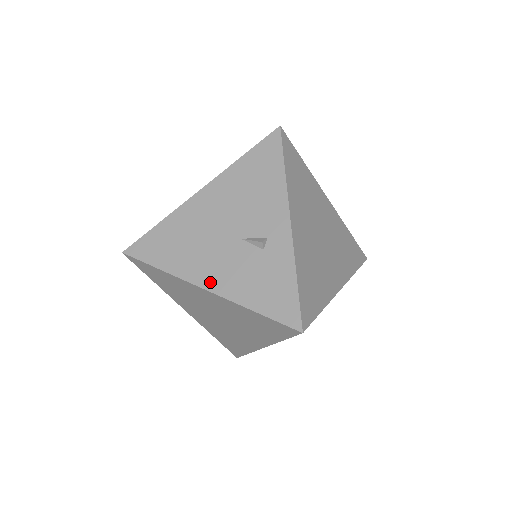
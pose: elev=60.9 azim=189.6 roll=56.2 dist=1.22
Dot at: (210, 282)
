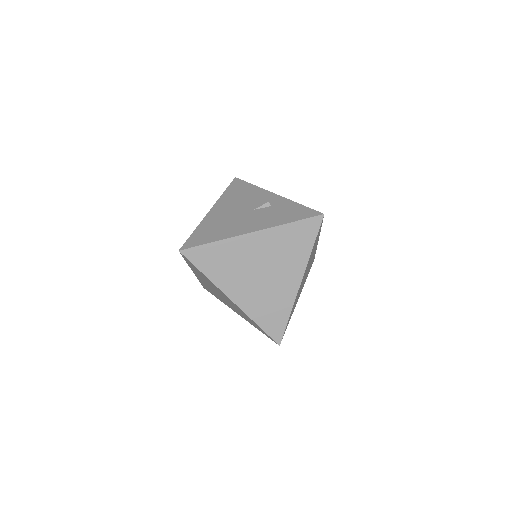
Dot at: (253, 228)
